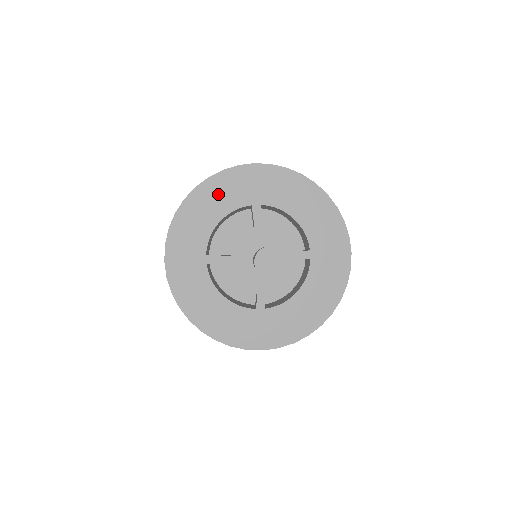
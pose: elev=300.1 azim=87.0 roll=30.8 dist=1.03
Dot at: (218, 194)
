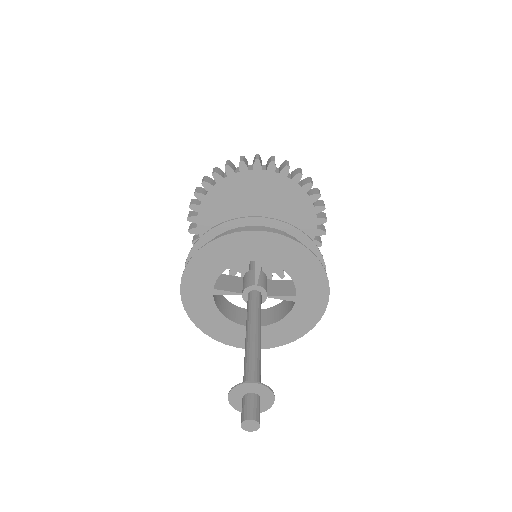
Dot at: (228, 249)
